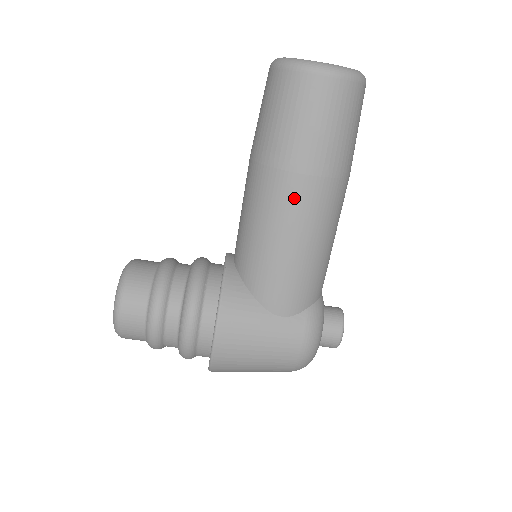
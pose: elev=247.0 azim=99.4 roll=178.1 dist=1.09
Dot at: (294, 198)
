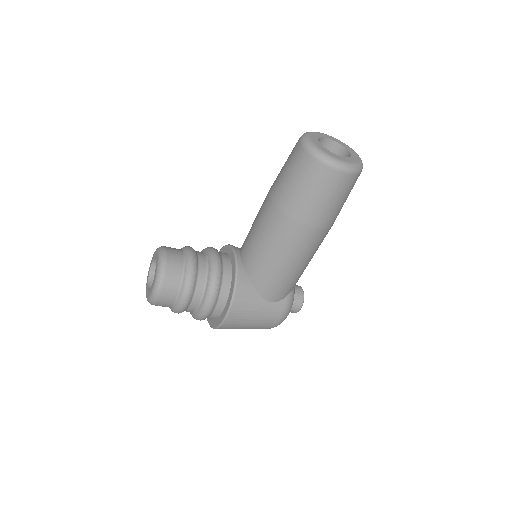
Dot at: (300, 239)
